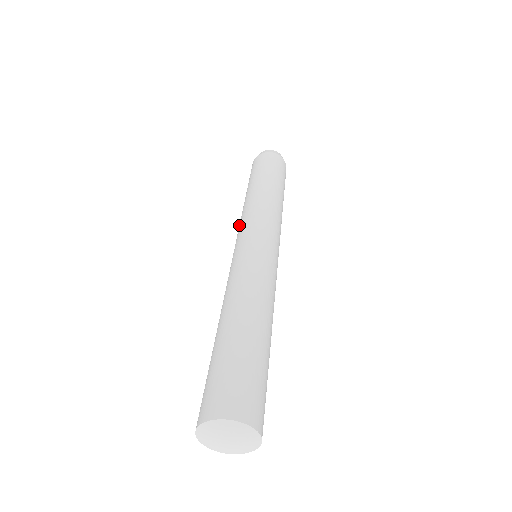
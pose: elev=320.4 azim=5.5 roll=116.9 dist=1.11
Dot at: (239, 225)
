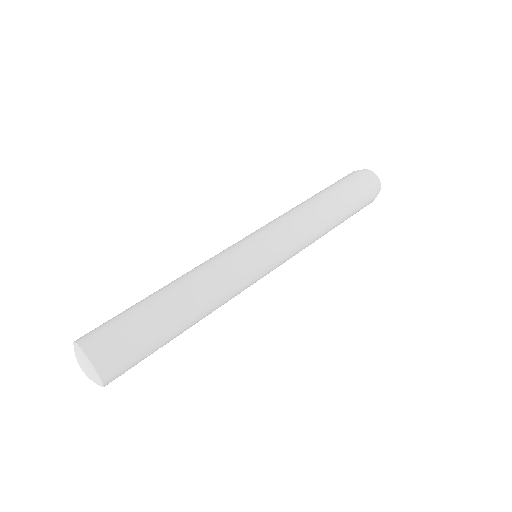
Dot at: occluded
